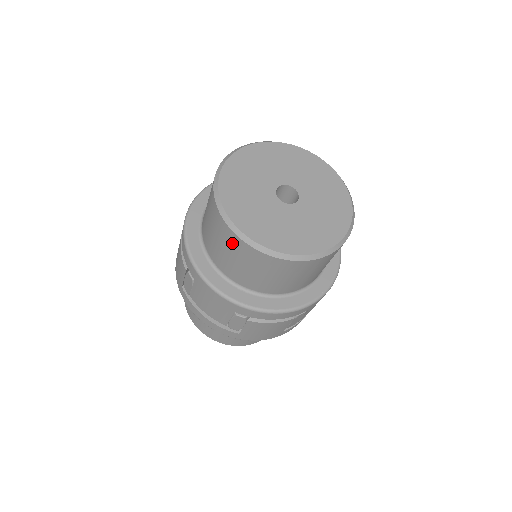
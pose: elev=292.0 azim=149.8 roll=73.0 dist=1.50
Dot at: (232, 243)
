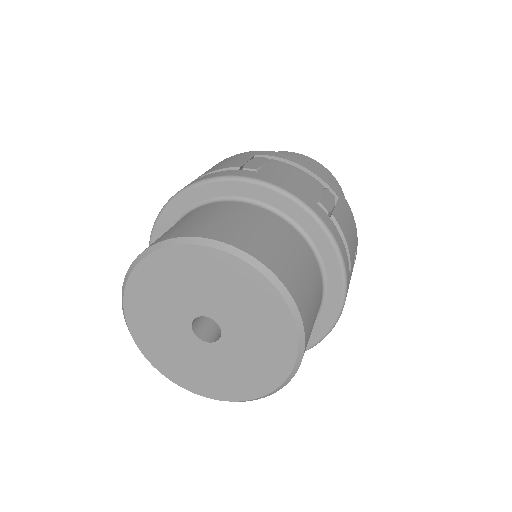
Dot at: occluded
